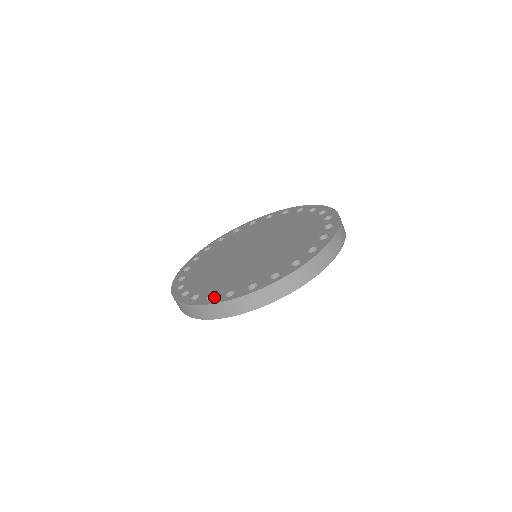
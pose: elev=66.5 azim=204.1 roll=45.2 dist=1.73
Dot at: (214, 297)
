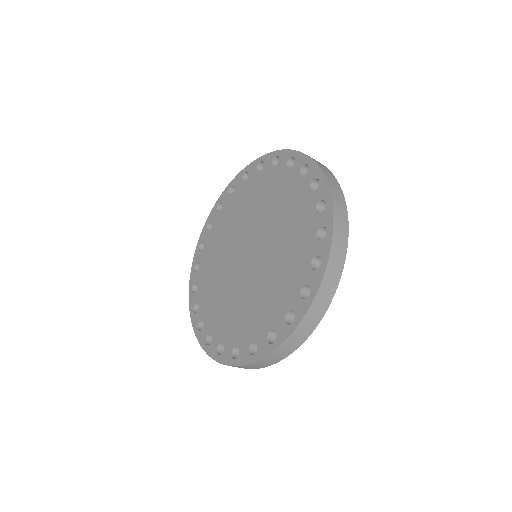
Dot at: (194, 293)
